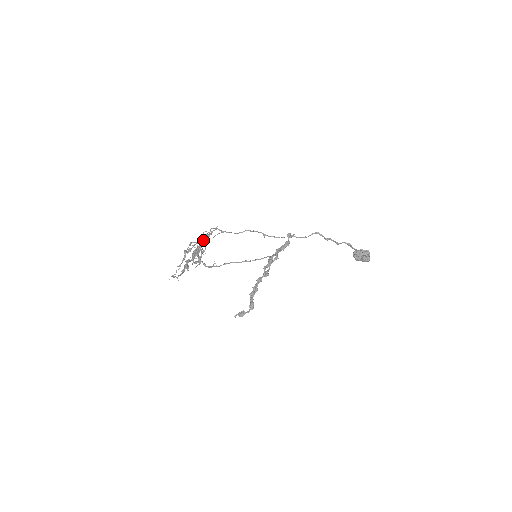
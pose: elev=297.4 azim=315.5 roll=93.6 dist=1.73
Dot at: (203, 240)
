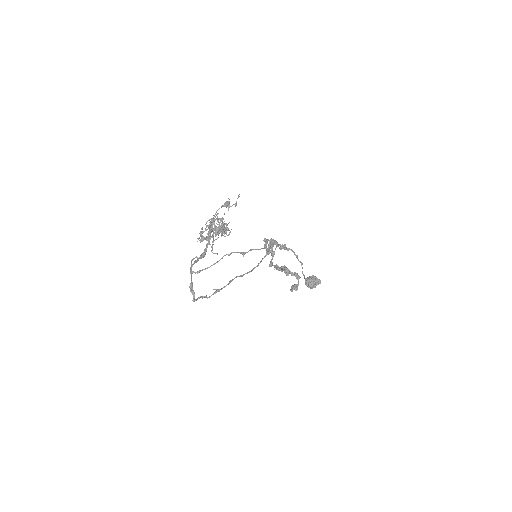
Dot at: (213, 223)
